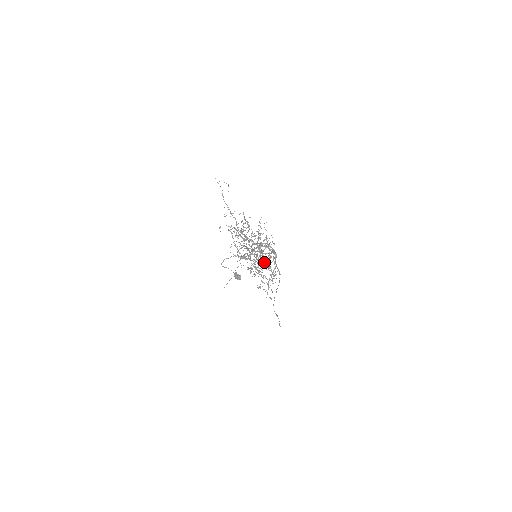
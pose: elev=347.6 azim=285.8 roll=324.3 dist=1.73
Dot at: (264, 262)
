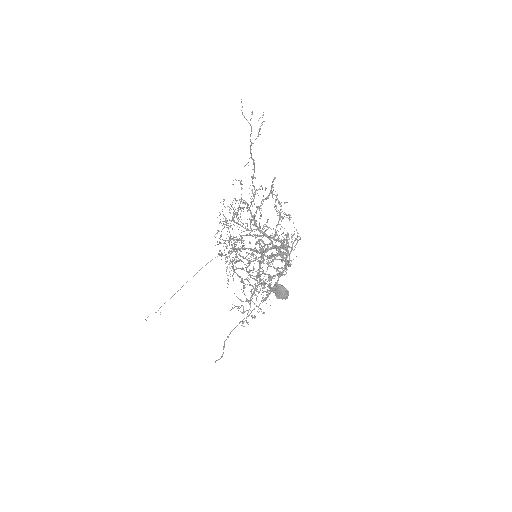
Dot at: occluded
